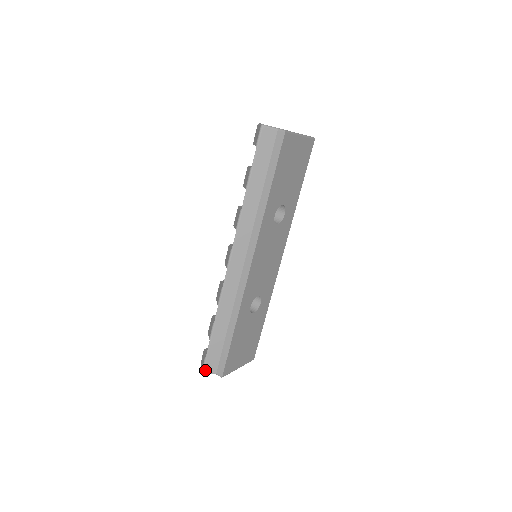
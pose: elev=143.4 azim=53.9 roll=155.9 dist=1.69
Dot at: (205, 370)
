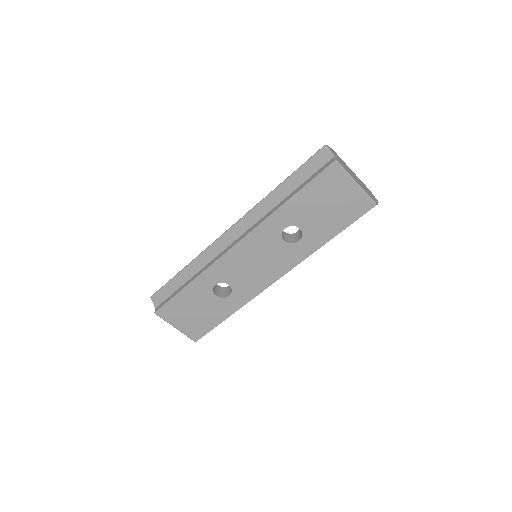
Dot at: (153, 297)
